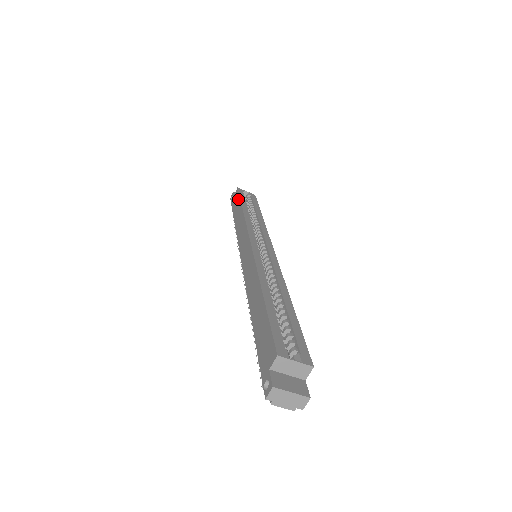
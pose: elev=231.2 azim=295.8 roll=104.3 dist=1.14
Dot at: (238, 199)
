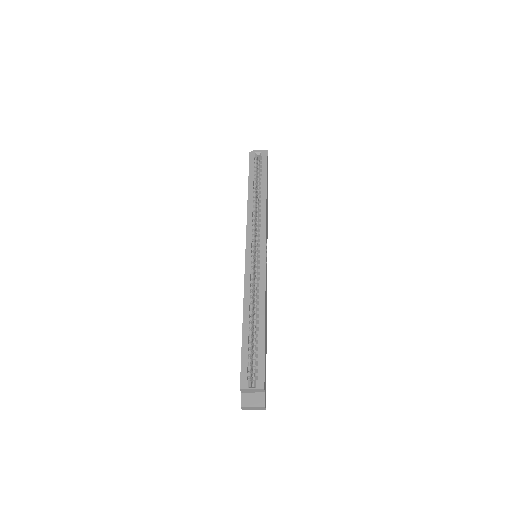
Dot at: occluded
